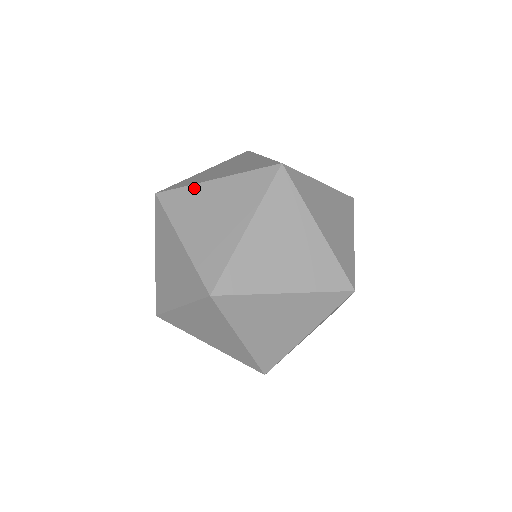
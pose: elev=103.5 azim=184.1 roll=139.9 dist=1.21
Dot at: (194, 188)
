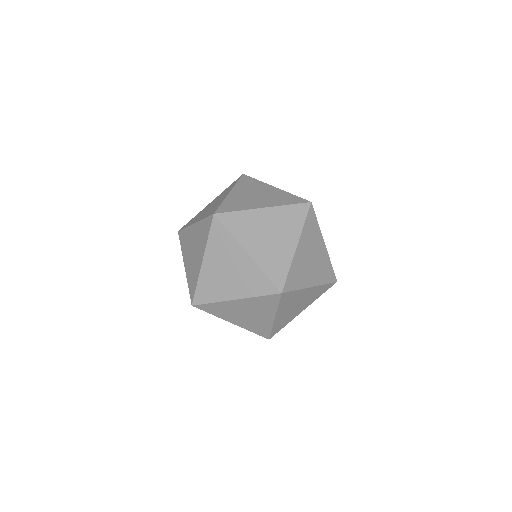
Dot at: (199, 213)
